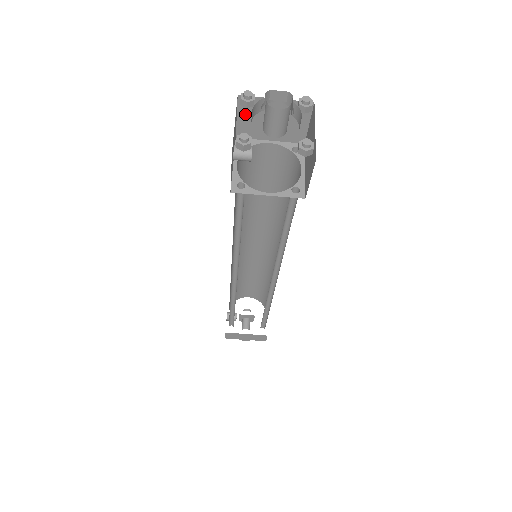
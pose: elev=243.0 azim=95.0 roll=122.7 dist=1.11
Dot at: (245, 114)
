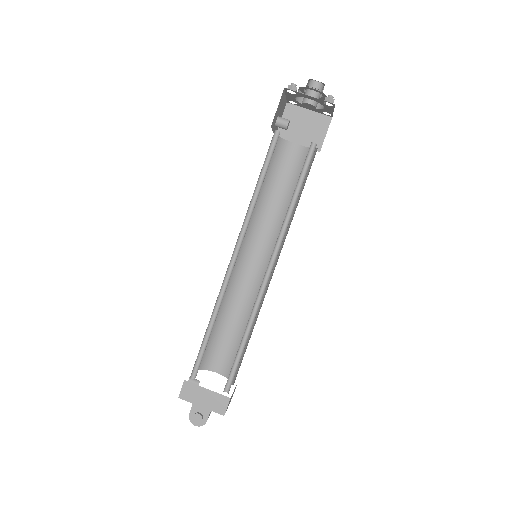
Dot at: (287, 118)
